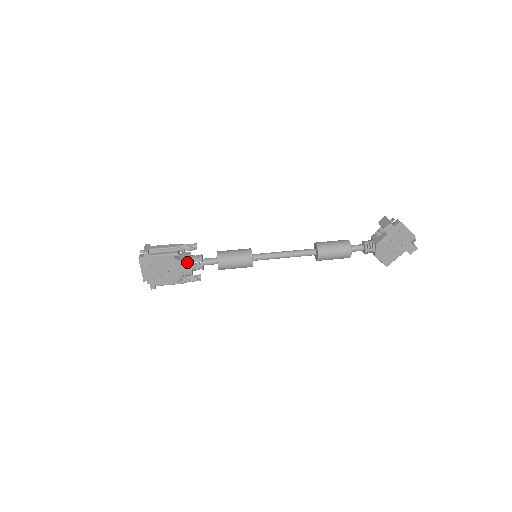
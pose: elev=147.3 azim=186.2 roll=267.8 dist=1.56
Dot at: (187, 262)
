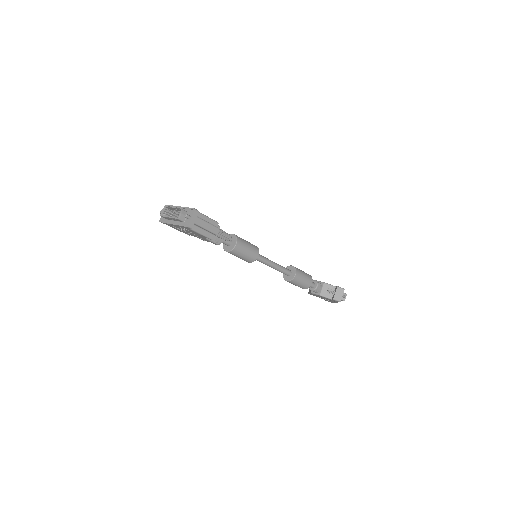
Dot at: (210, 241)
